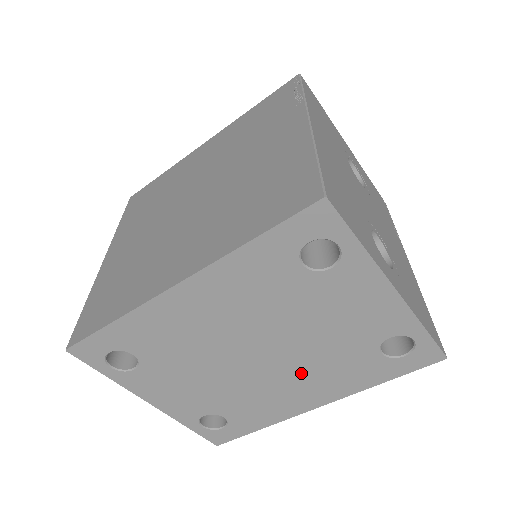
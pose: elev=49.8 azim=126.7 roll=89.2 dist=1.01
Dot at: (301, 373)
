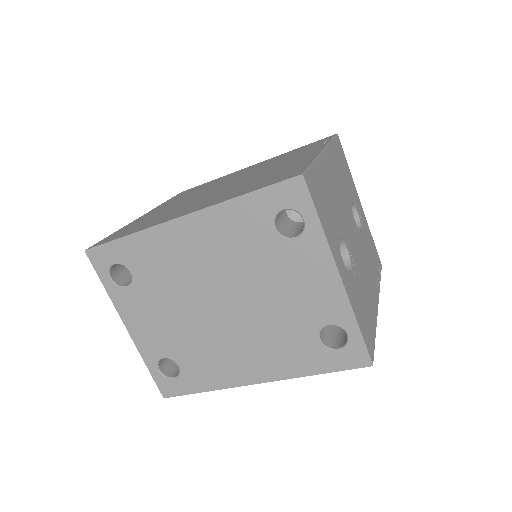
Dot at: (251, 338)
